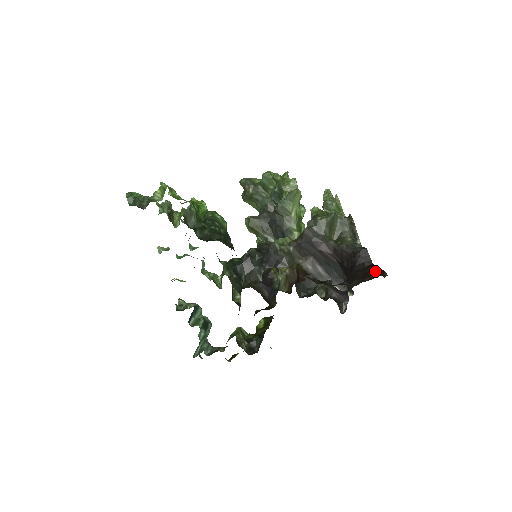
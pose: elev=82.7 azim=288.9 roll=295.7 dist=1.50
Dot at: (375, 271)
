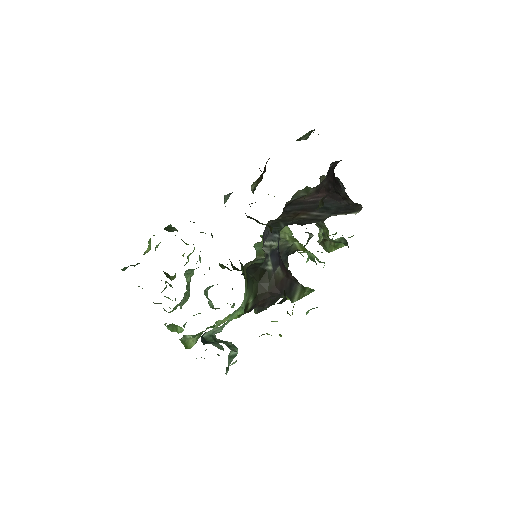
Dot at: occluded
